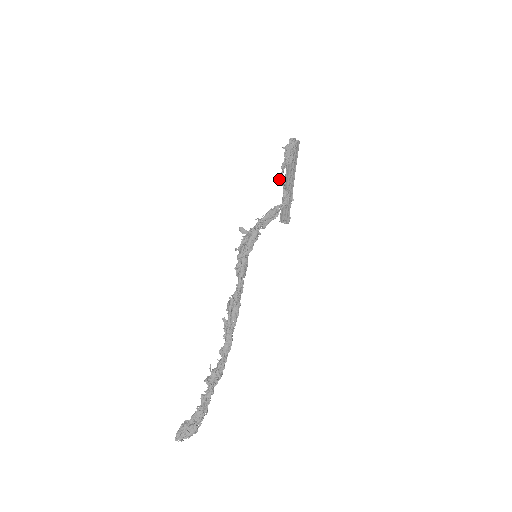
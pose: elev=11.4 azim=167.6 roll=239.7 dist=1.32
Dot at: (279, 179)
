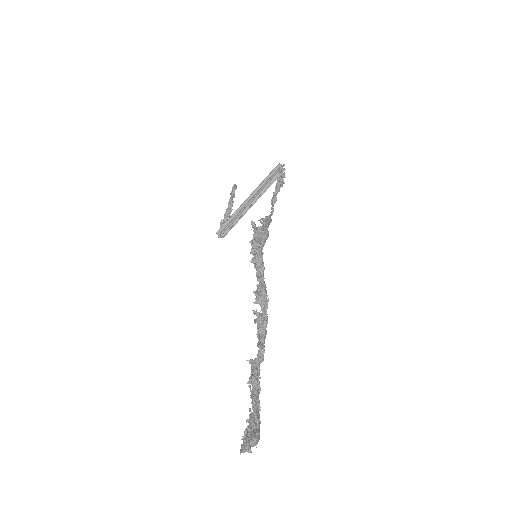
Dot at: (274, 193)
